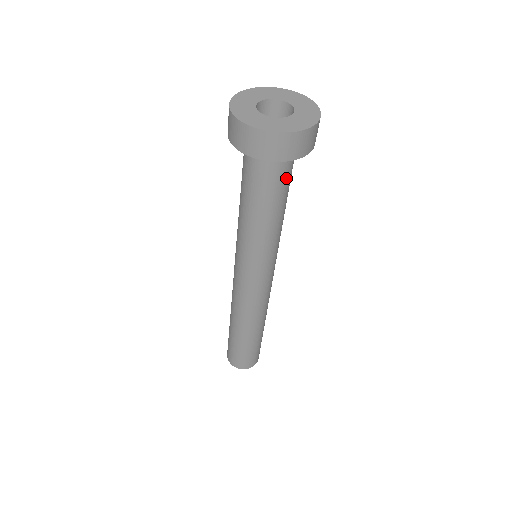
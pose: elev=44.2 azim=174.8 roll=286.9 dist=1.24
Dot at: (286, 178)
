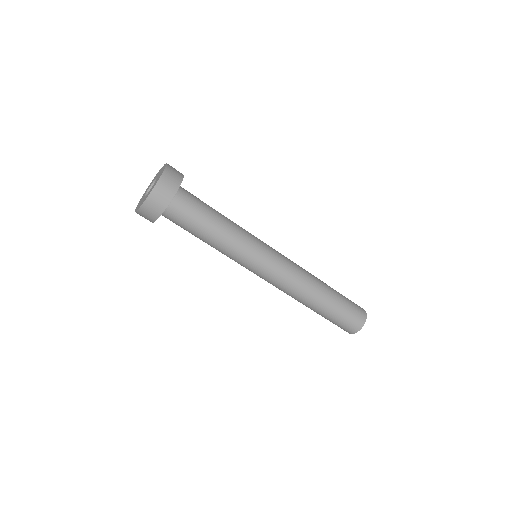
Dot at: (190, 213)
